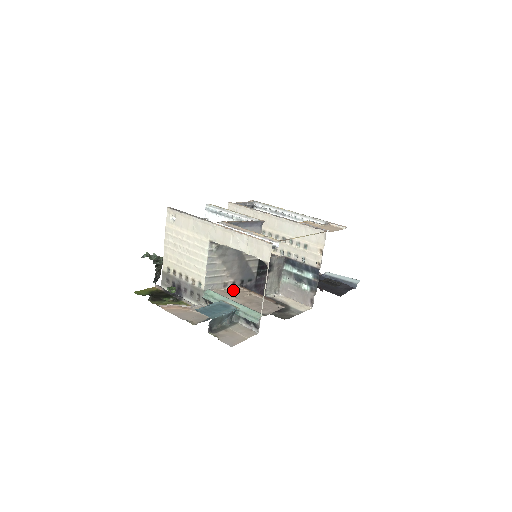
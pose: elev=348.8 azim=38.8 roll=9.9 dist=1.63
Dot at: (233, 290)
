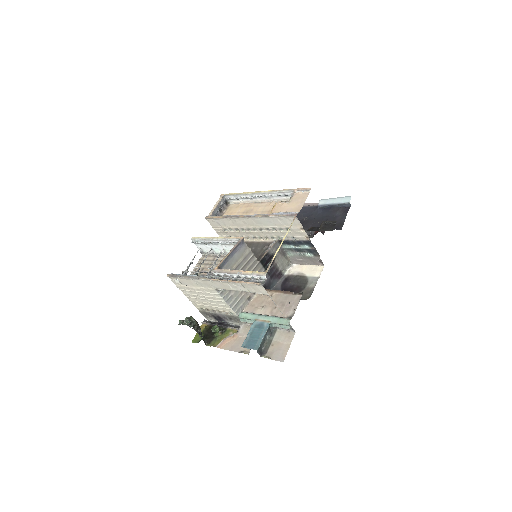
Dot at: (257, 298)
